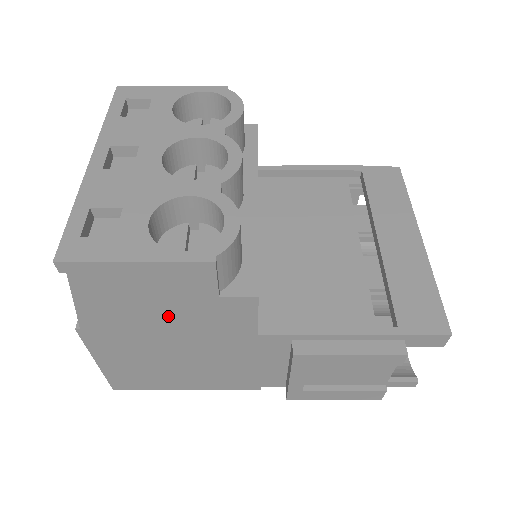
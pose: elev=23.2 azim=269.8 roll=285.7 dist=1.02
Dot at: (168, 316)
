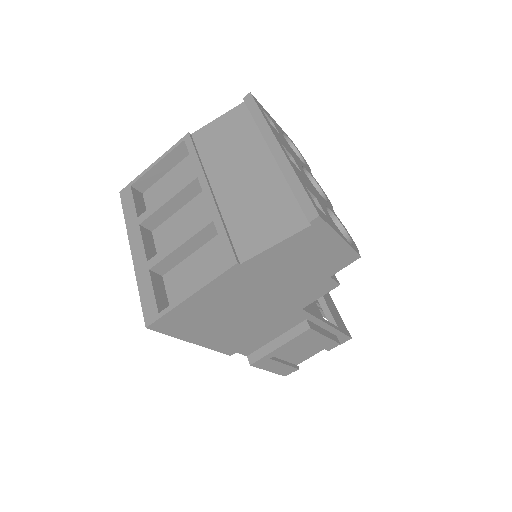
Dot at: (294, 278)
